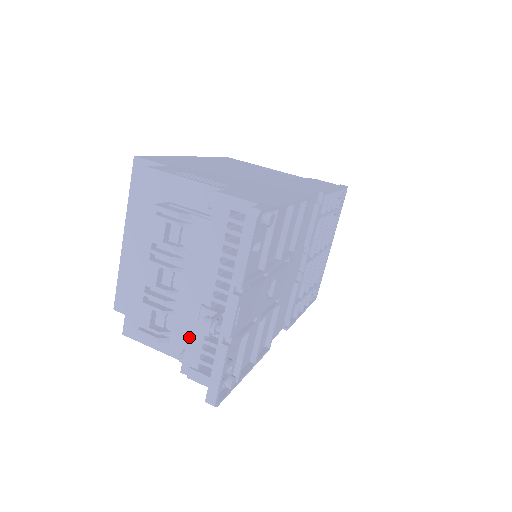
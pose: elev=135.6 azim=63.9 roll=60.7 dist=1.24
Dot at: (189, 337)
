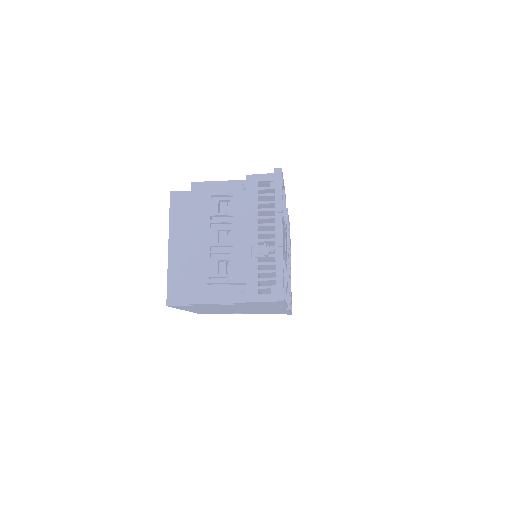
Dot at: (247, 273)
